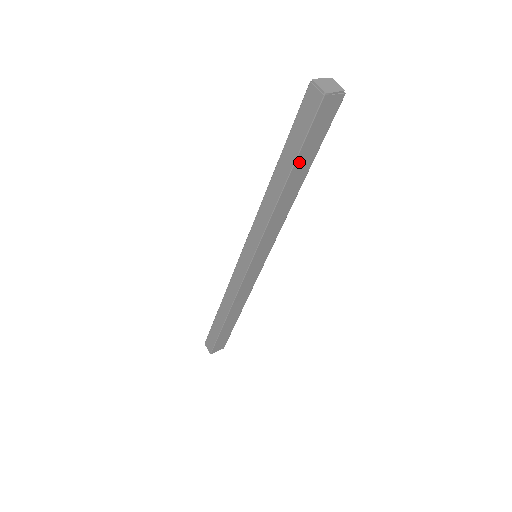
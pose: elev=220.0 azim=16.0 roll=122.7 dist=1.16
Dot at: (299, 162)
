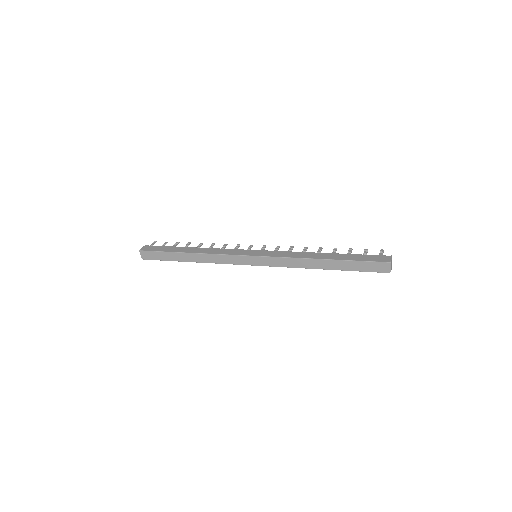
Dot at: (345, 269)
